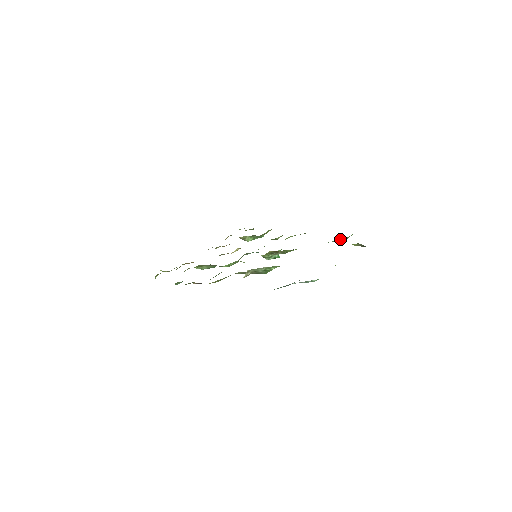
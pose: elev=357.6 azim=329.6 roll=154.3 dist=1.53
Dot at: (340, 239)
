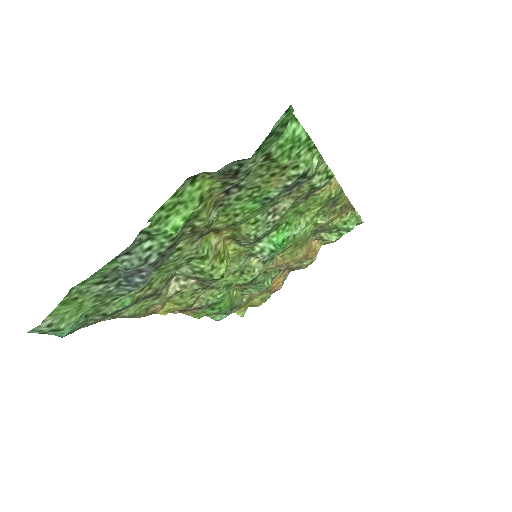
Dot at: (284, 181)
